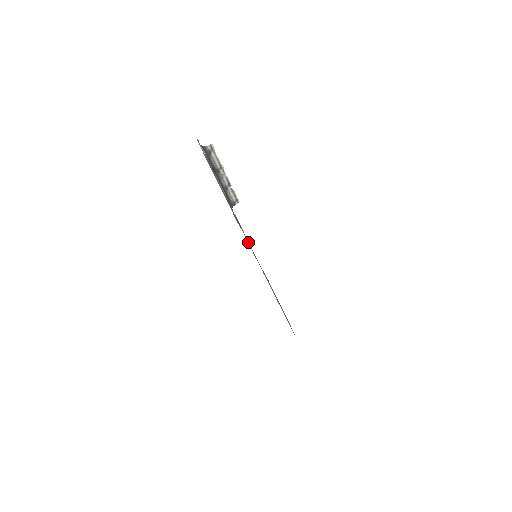
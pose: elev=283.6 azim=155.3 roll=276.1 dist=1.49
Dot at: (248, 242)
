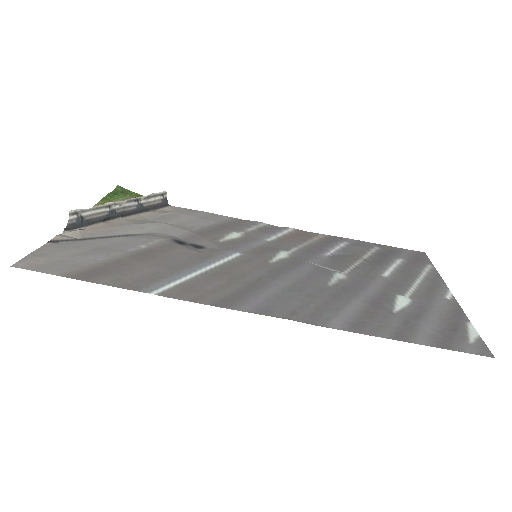
Dot at: (233, 258)
